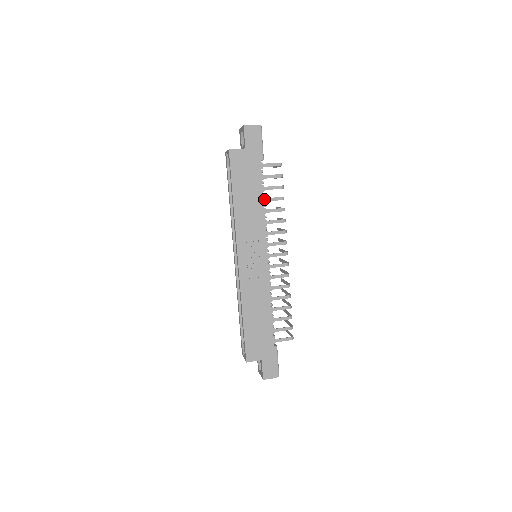
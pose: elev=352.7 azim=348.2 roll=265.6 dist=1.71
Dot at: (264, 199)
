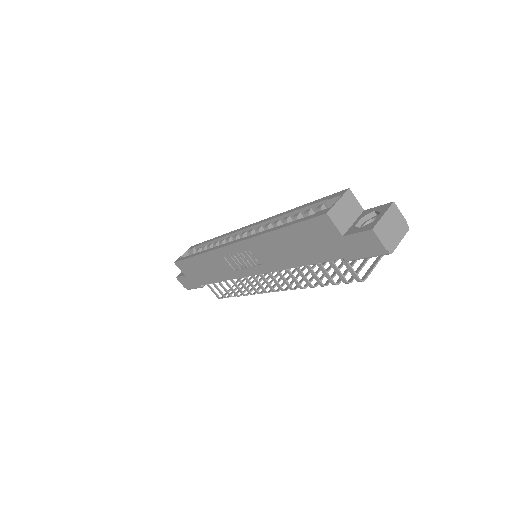
Dot at: occluded
